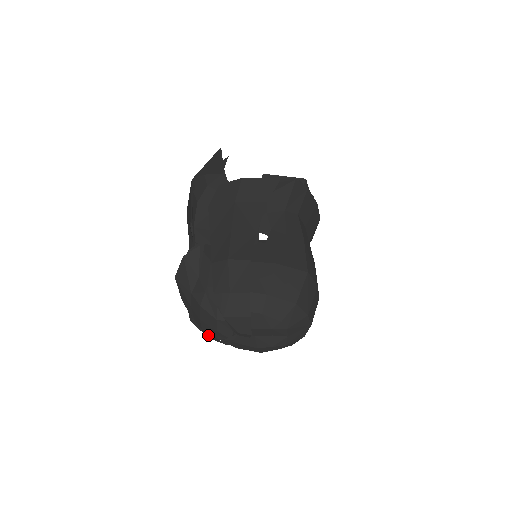
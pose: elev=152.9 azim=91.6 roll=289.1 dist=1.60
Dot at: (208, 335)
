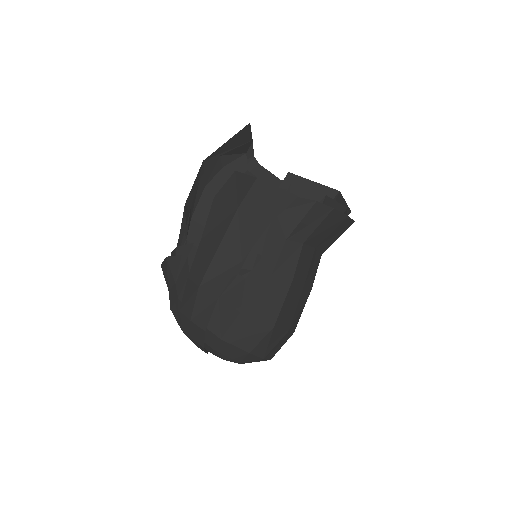
Dot at: occluded
